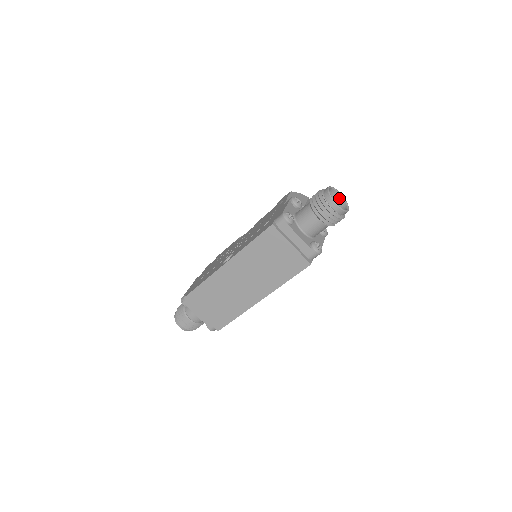
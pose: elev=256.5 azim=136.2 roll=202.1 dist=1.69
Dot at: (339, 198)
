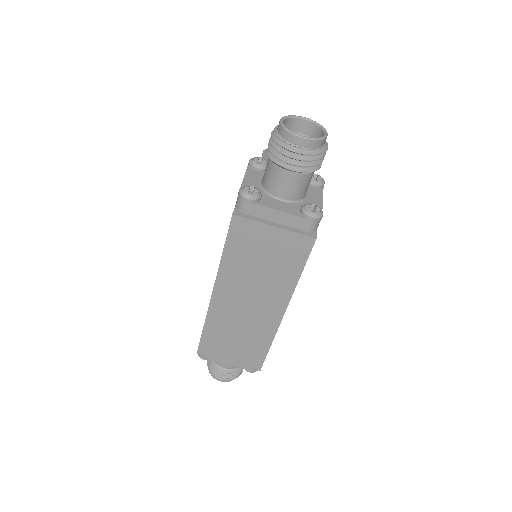
Dot at: (307, 125)
